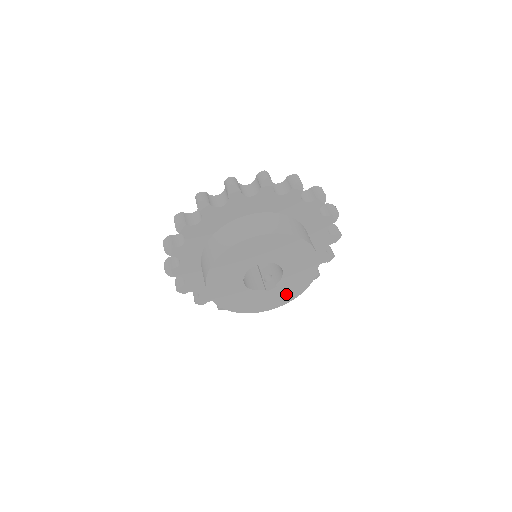
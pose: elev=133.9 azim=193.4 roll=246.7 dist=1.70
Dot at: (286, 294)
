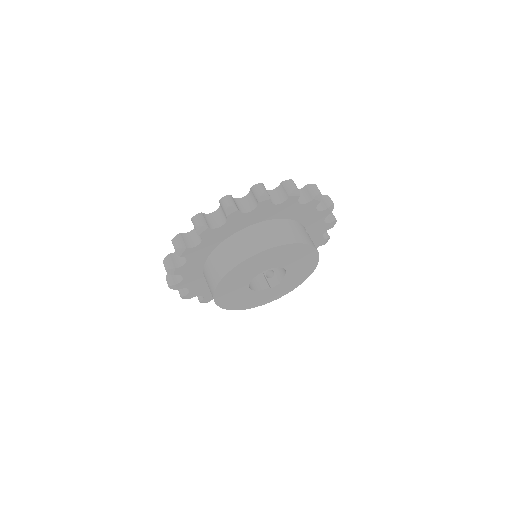
Dot at: (289, 286)
